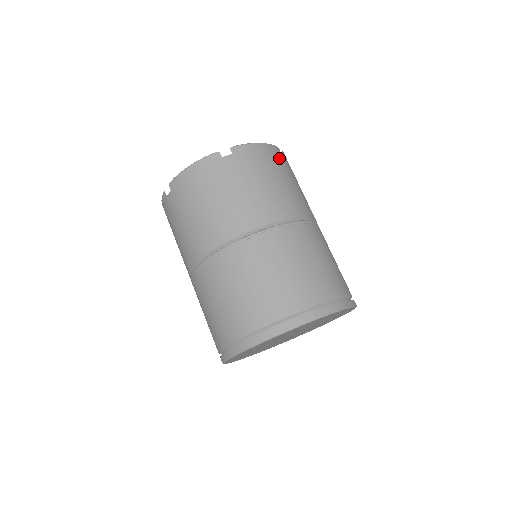
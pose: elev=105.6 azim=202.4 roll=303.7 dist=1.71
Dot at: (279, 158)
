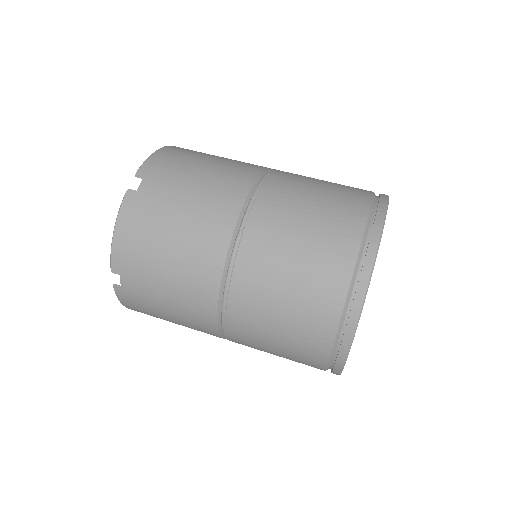
Dot at: (185, 150)
